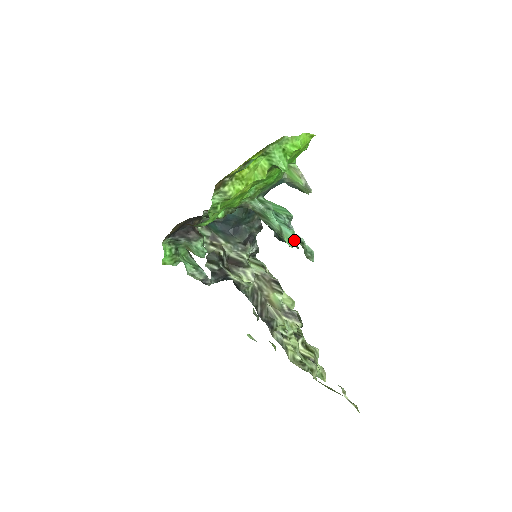
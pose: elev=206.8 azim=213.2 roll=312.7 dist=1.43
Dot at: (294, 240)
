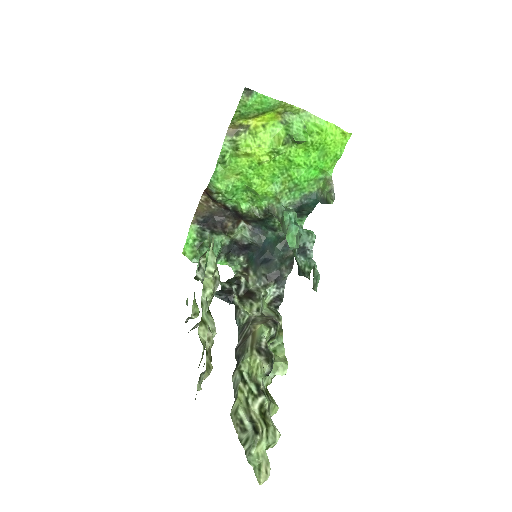
Dot at: (294, 236)
